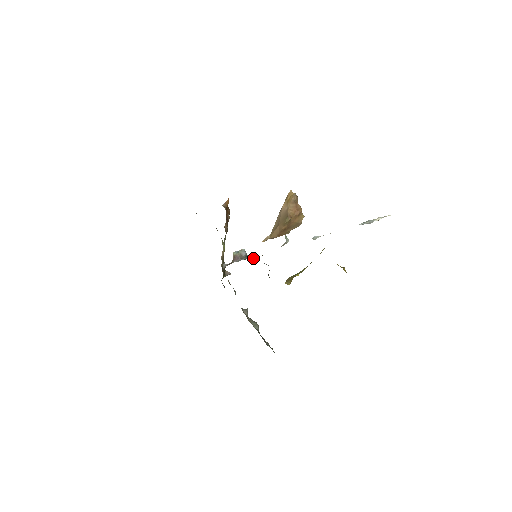
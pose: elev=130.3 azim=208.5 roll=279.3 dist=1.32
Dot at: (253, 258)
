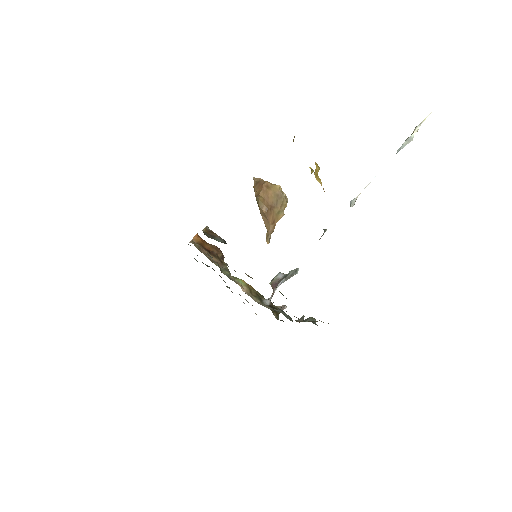
Dot at: (295, 273)
